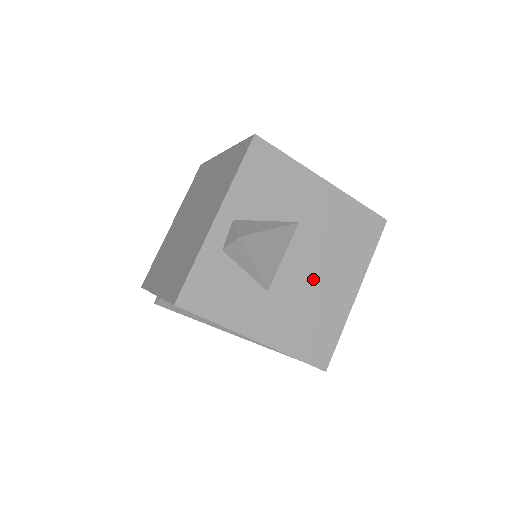
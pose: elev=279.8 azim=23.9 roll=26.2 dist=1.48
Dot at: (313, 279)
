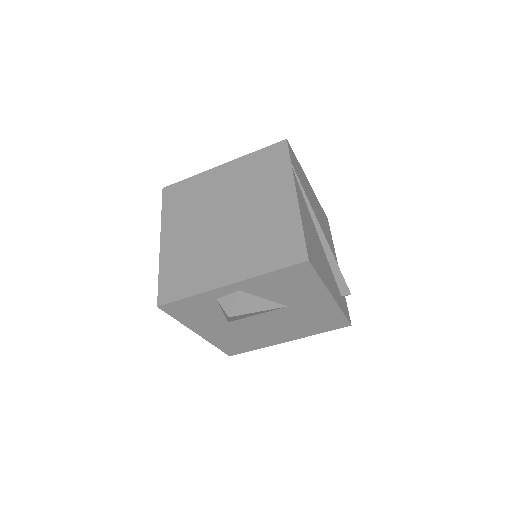
Dot at: (266, 328)
